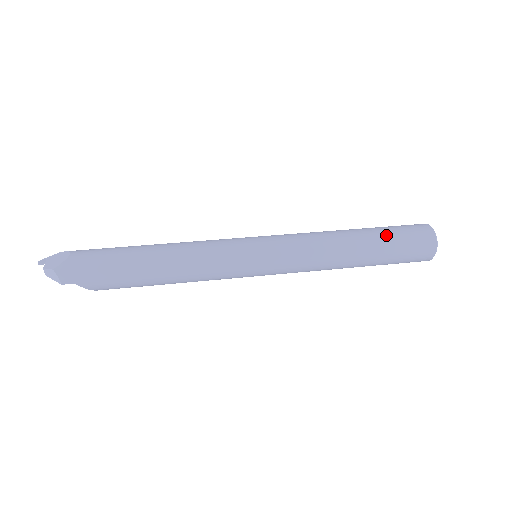
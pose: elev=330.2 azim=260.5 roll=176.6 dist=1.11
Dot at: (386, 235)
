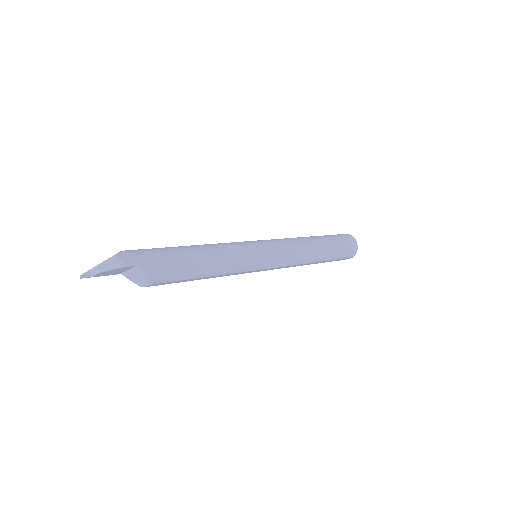
Dot at: (326, 235)
